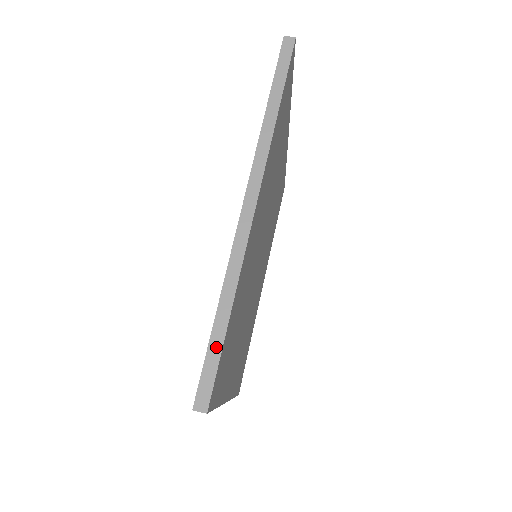
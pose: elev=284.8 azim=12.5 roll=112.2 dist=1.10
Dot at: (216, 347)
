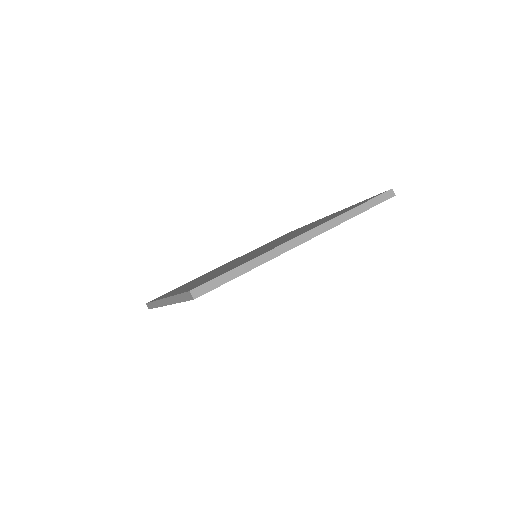
Dot at: (227, 278)
